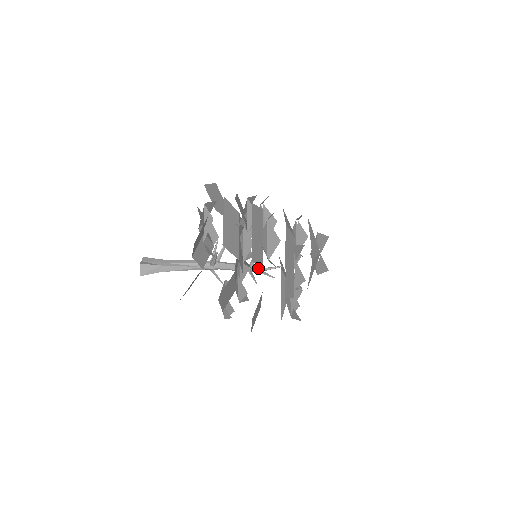
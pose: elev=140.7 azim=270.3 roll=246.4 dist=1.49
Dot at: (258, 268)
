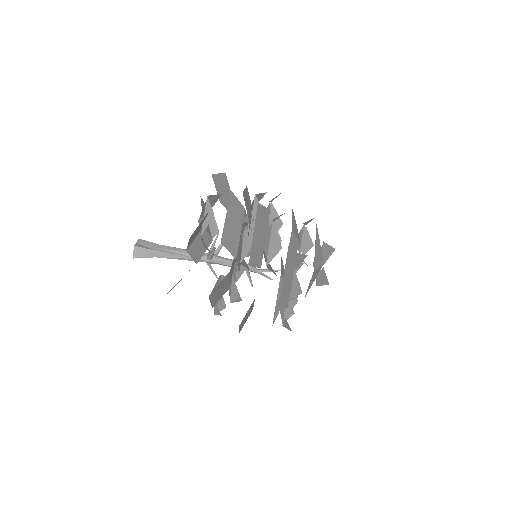
Dot at: occluded
